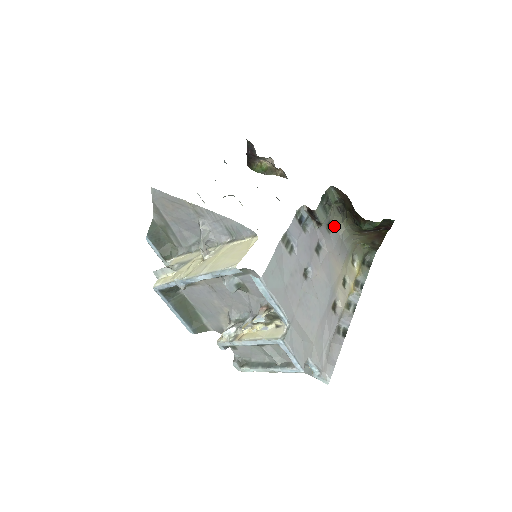
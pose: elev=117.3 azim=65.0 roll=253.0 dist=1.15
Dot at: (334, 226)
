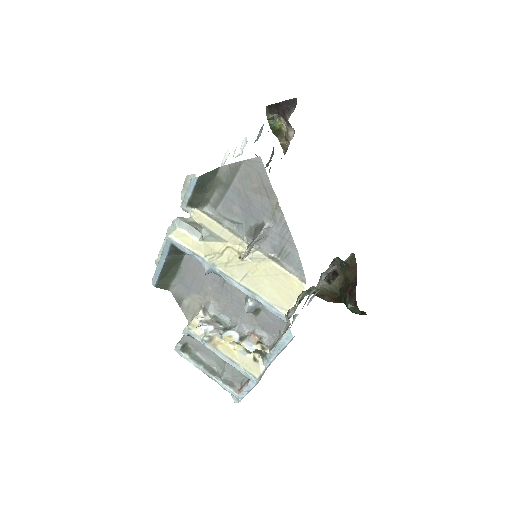
Dot at: occluded
